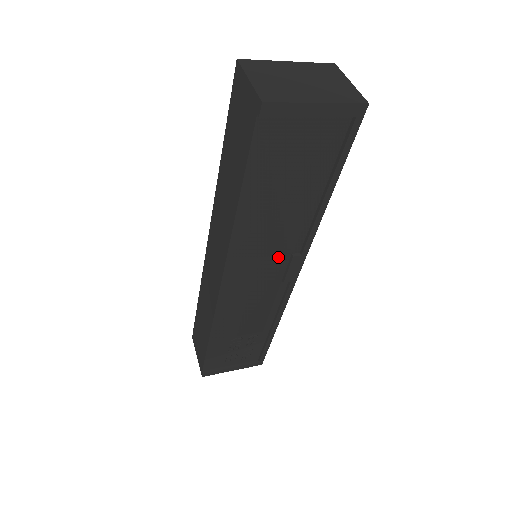
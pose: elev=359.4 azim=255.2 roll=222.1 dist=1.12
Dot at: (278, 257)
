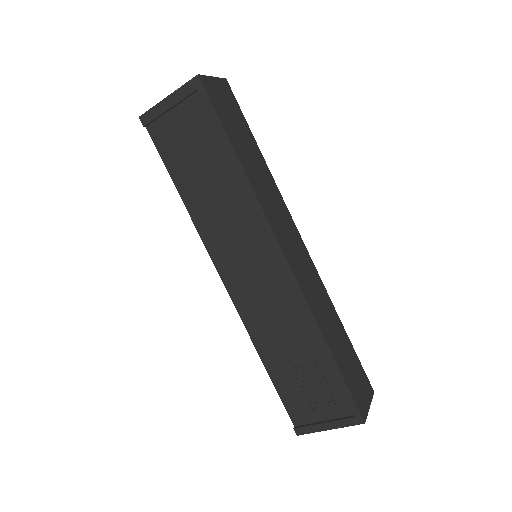
Dot at: (251, 241)
